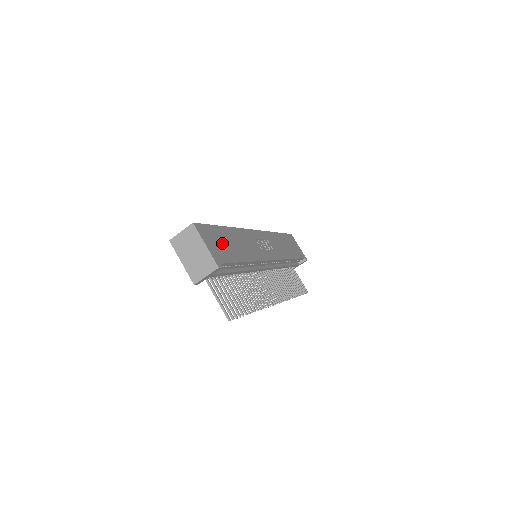
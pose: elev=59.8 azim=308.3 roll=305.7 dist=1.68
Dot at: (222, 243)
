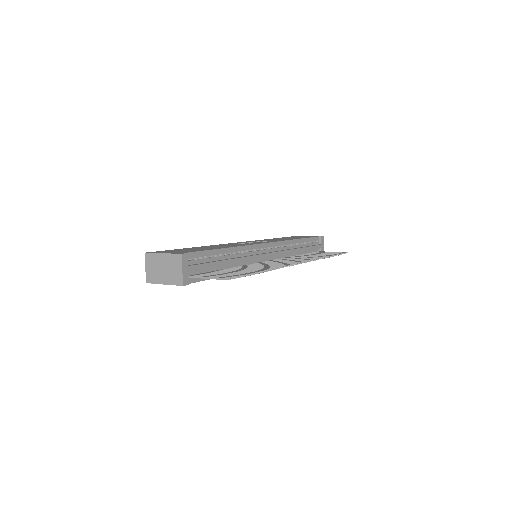
Dot at: (187, 250)
